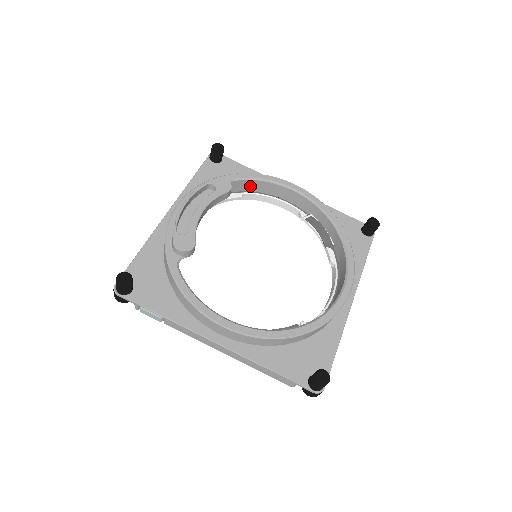
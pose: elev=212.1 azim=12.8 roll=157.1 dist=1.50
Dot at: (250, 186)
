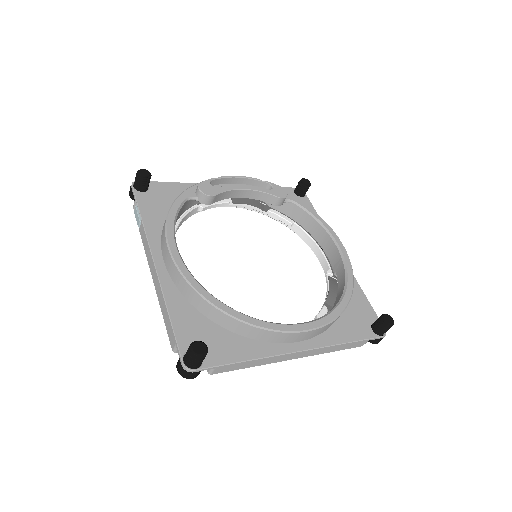
Dot at: (304, 220)
